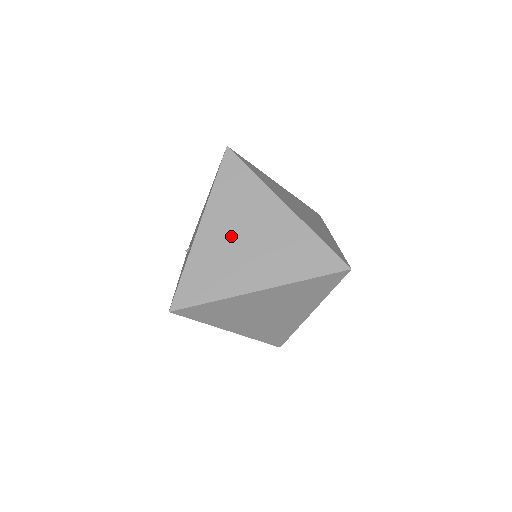
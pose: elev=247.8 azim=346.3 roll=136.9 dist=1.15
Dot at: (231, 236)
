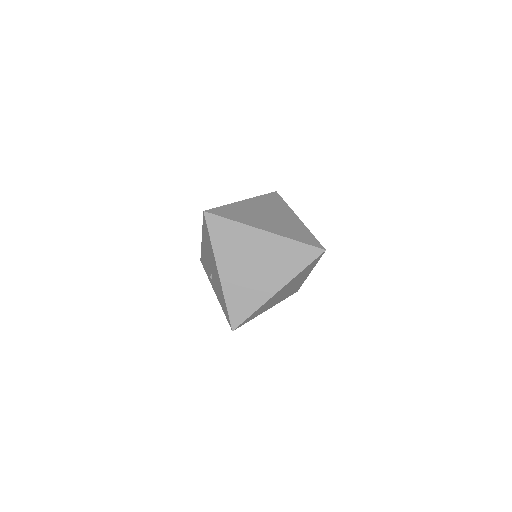
Dot at: (242, 268)
